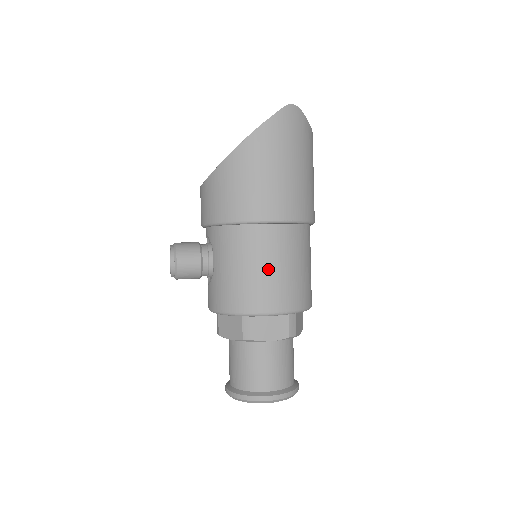
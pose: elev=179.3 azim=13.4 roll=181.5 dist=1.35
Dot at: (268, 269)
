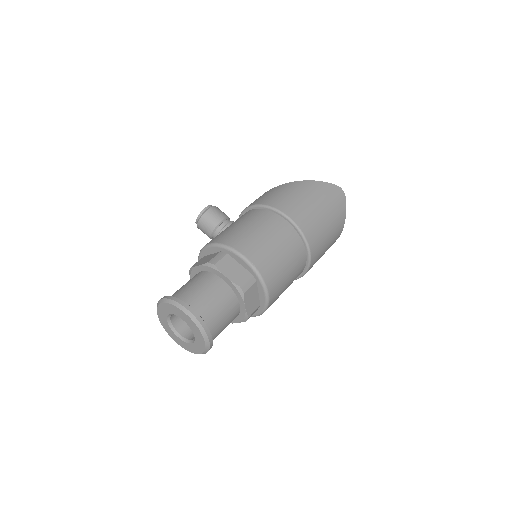
Dot at: (263, 235)
